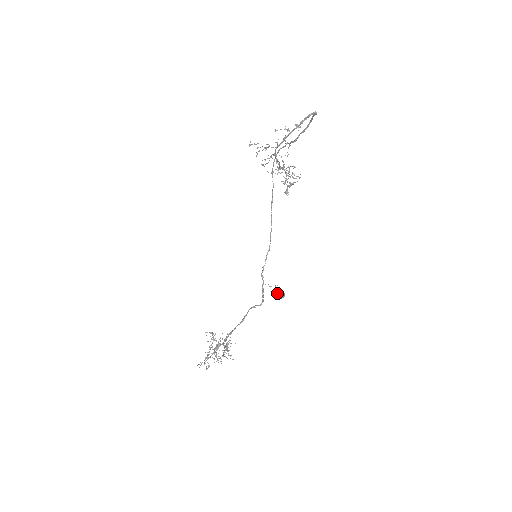
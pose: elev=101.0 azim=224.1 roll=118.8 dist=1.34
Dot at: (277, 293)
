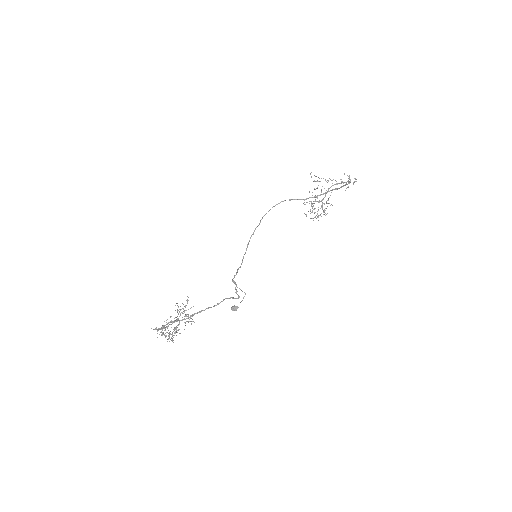
Dot at: occluded
